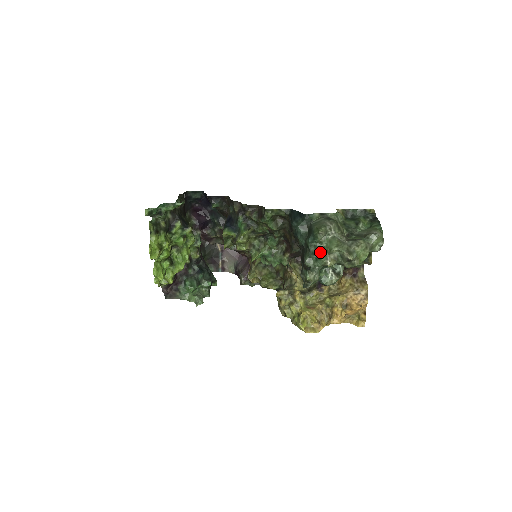
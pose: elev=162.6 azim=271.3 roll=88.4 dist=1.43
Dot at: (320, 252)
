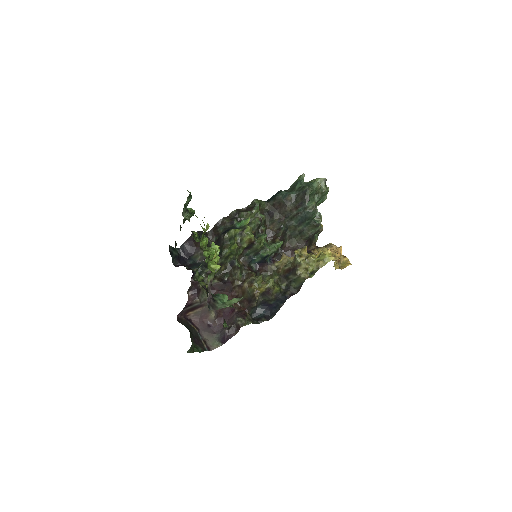
Dot at: (310, 183)
